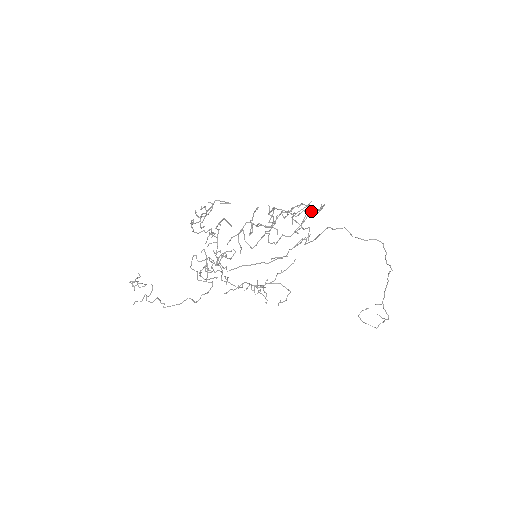
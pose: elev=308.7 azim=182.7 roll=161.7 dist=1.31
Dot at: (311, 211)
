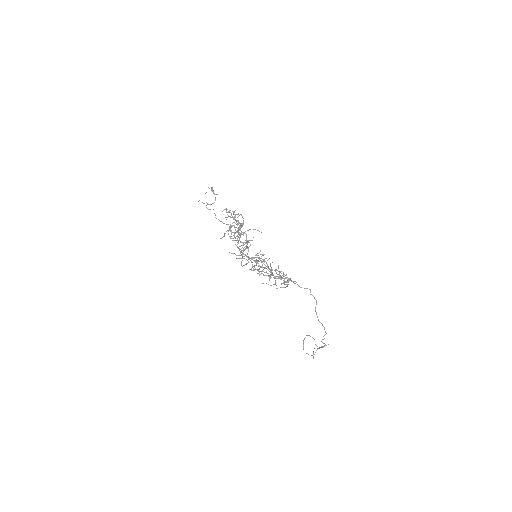
Dot at: (283, 278)
